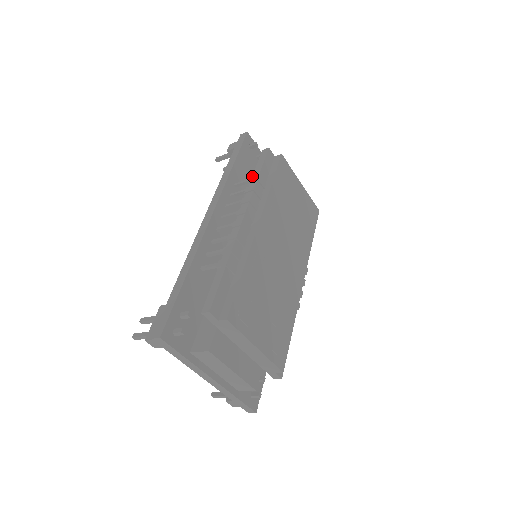
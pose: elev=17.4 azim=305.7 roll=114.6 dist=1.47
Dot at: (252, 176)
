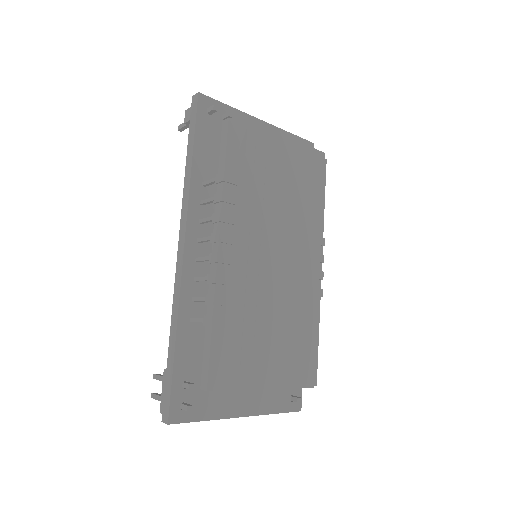
Dot at: (217, 174)
